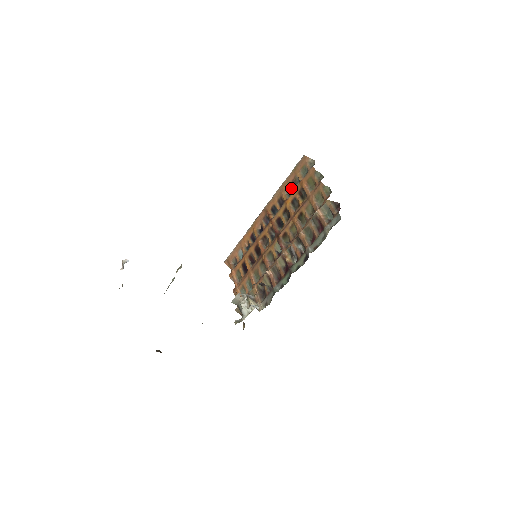
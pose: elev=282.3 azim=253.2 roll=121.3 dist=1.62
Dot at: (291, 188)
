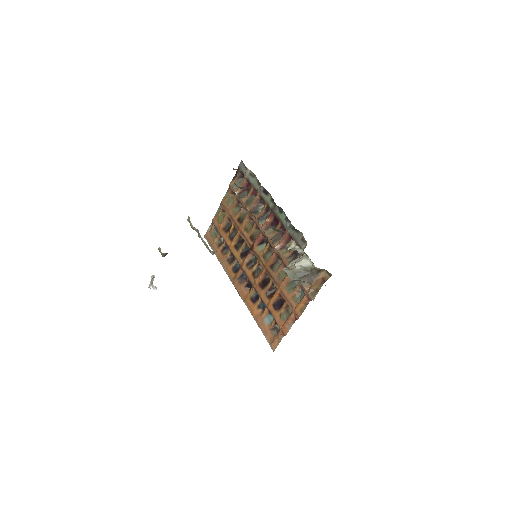
Dot at: (222, 246)
